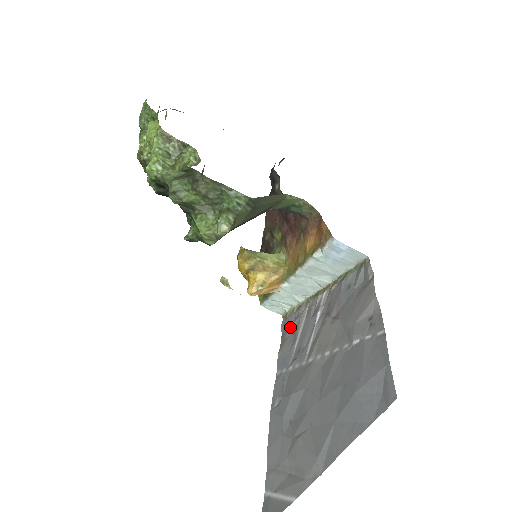
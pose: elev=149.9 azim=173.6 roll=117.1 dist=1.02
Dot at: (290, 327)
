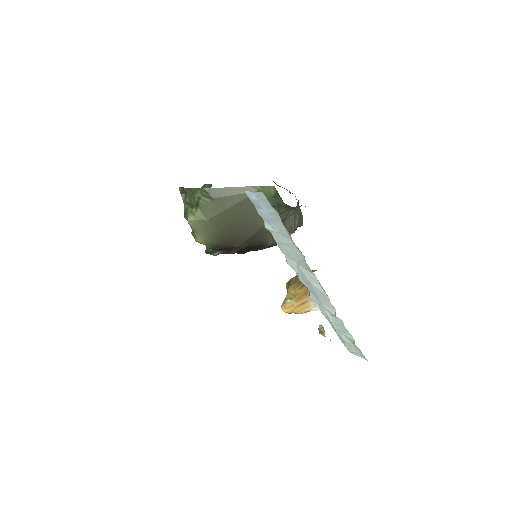
Dot at: occluded
